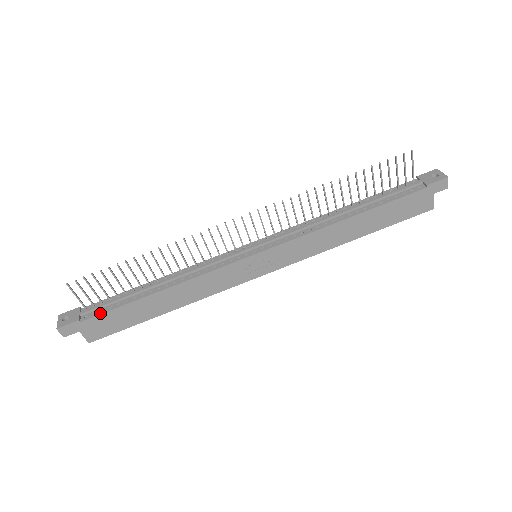
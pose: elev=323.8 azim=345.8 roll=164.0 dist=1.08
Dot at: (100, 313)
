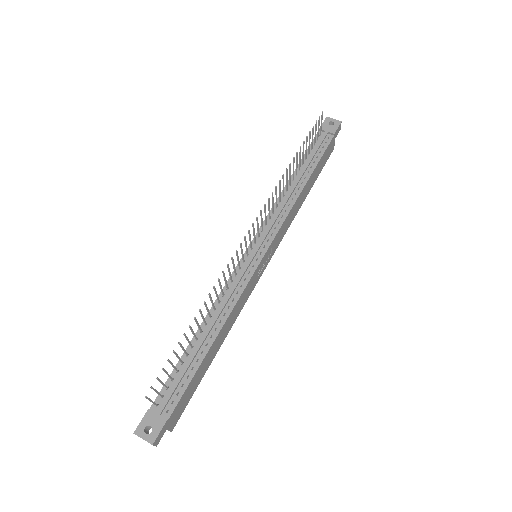
Dot at: (179, 397)
